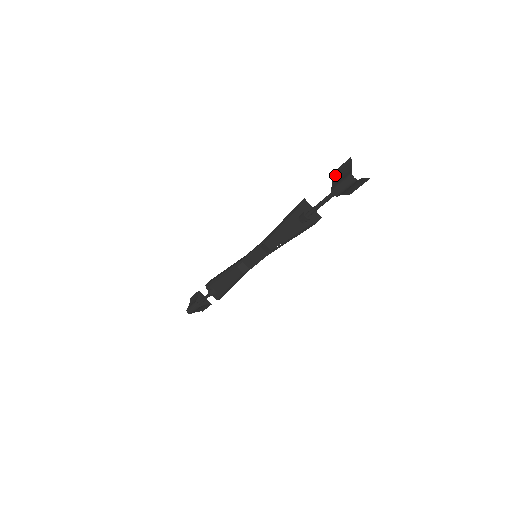
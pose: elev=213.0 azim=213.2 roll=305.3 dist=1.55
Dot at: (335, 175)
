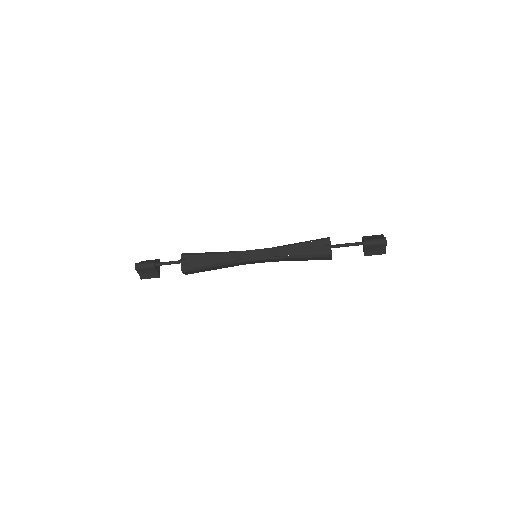
Dot at: (366, 237)
